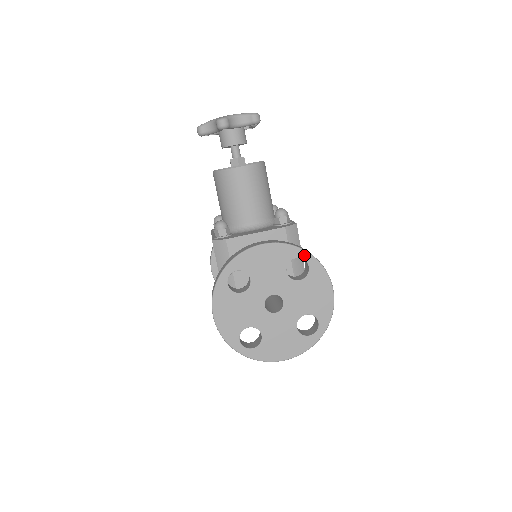
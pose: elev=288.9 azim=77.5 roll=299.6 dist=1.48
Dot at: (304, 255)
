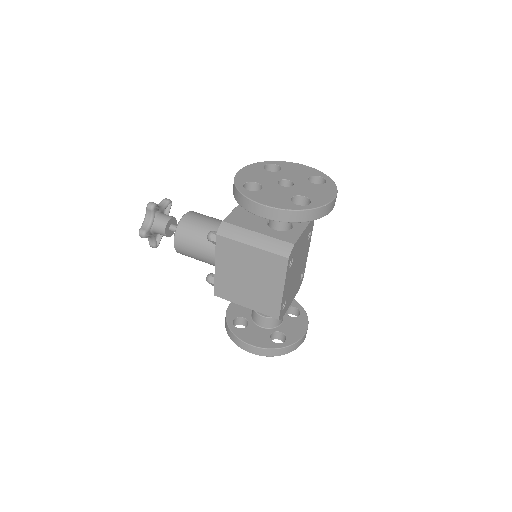
Dot at: (266, 163)
